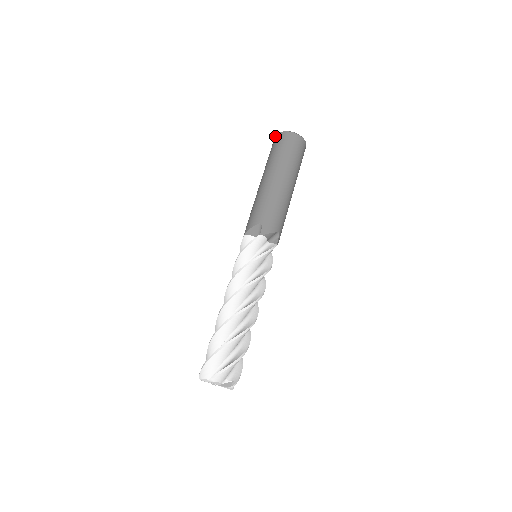
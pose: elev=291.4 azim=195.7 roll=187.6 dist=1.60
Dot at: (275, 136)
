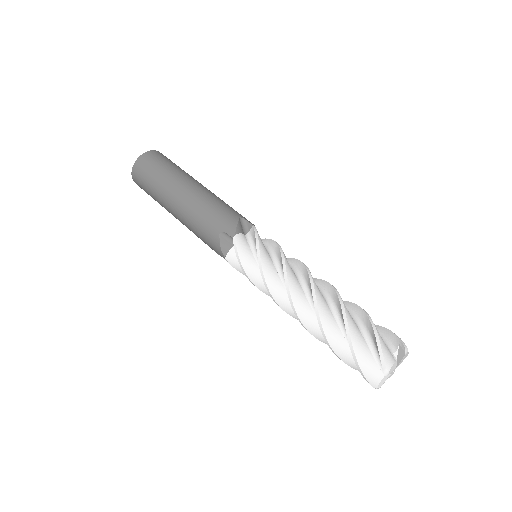
Dot at: (138, 159)
